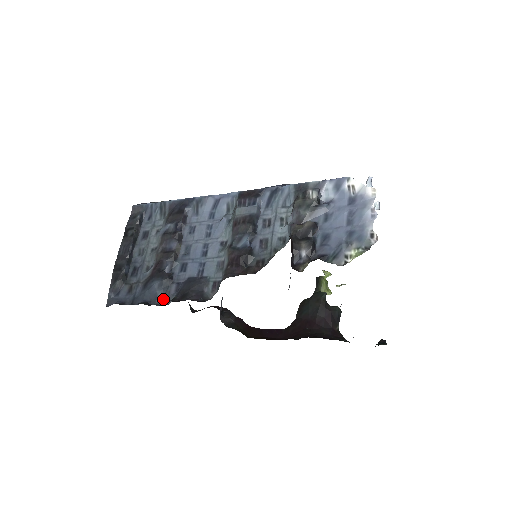
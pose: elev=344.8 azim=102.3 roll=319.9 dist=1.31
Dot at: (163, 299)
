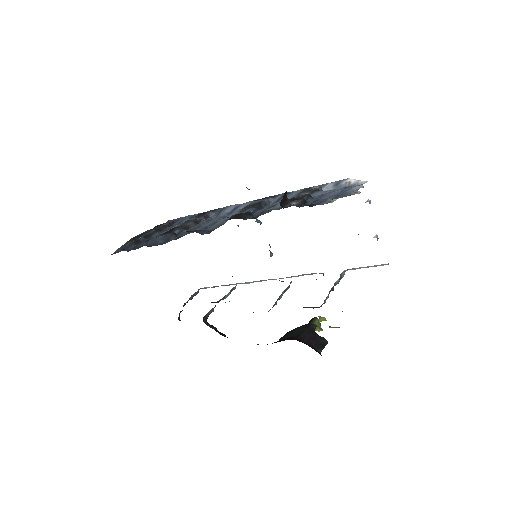
Dot at: (161, 243)
